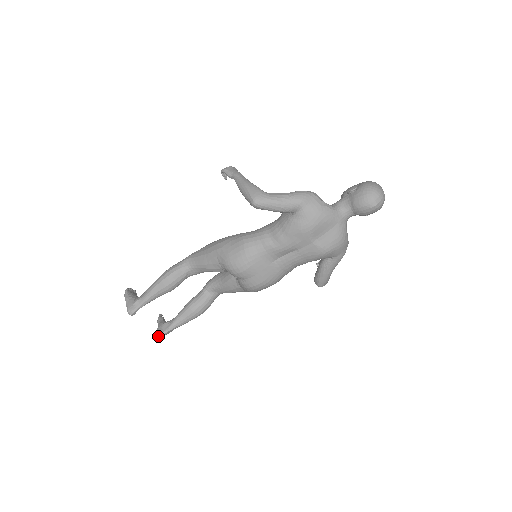
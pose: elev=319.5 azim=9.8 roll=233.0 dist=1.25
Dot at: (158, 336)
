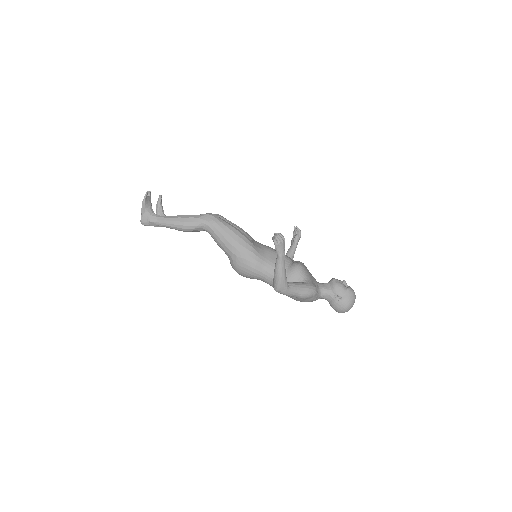
Dot at: (154, 226)
